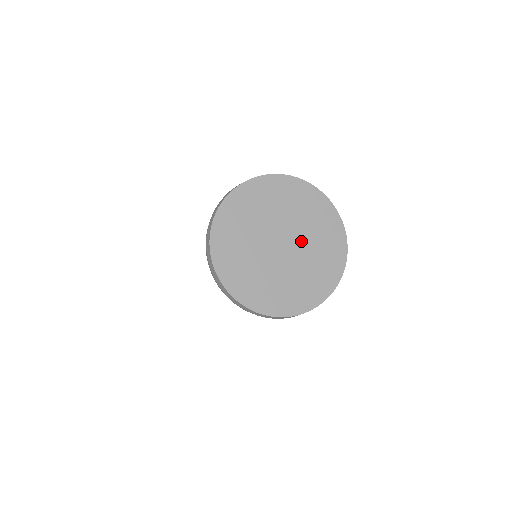
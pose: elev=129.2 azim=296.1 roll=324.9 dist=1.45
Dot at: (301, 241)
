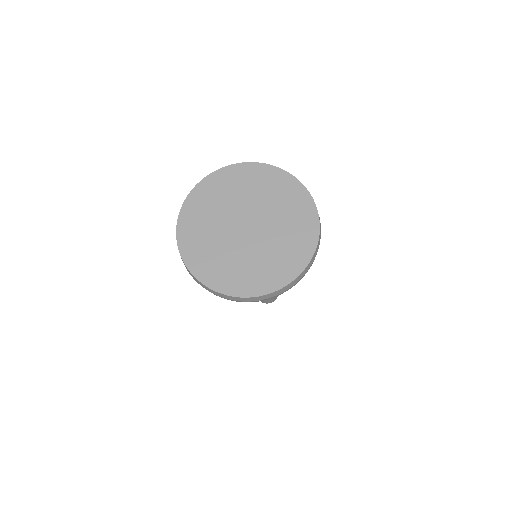
Dot at: (263, 213)
